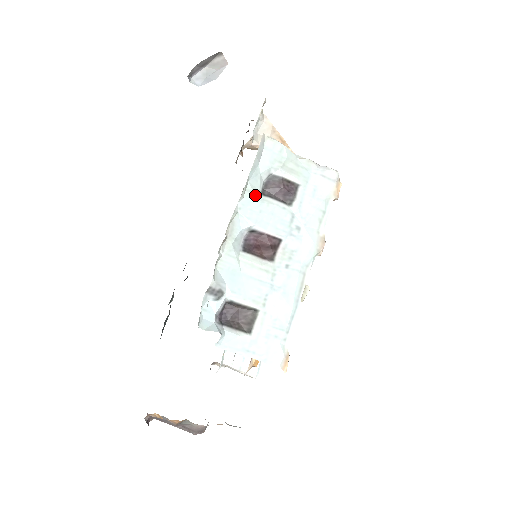
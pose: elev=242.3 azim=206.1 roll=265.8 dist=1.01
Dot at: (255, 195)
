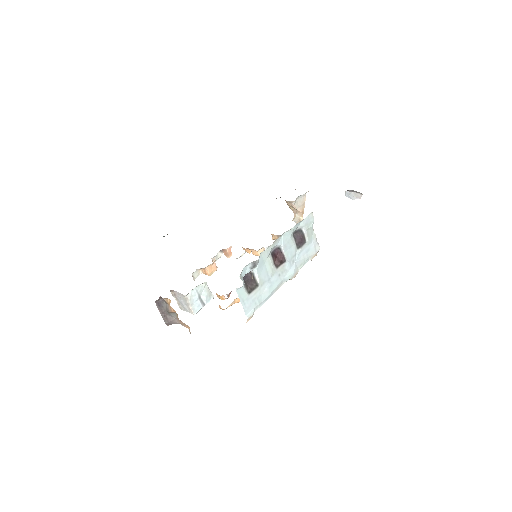
Dot at: (292, 233)
